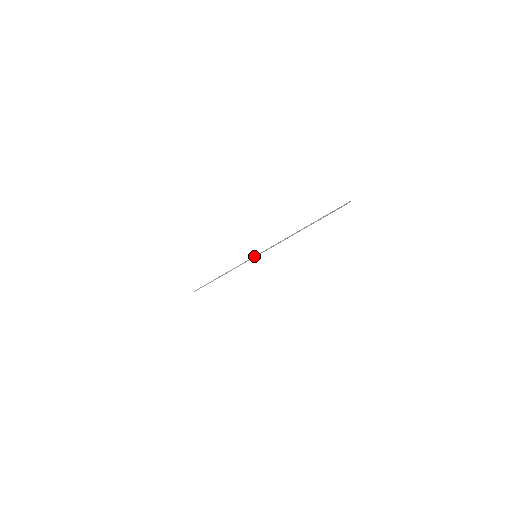
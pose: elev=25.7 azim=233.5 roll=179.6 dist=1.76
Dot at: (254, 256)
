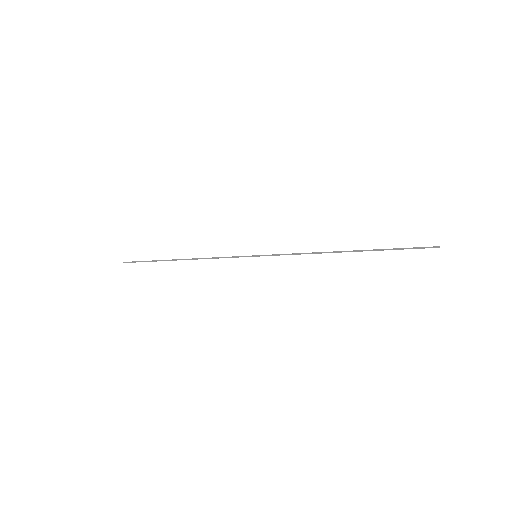
Dot at: (253, 255)
